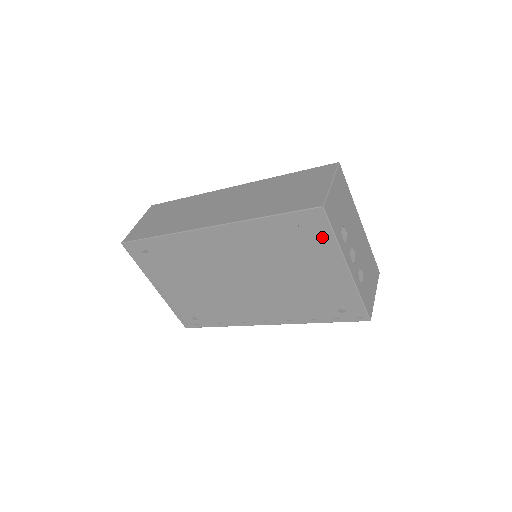
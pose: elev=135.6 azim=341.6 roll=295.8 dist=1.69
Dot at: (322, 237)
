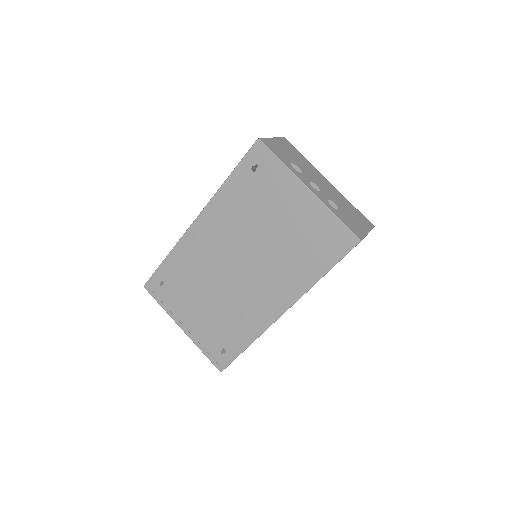
Dot at: (272, 169)
